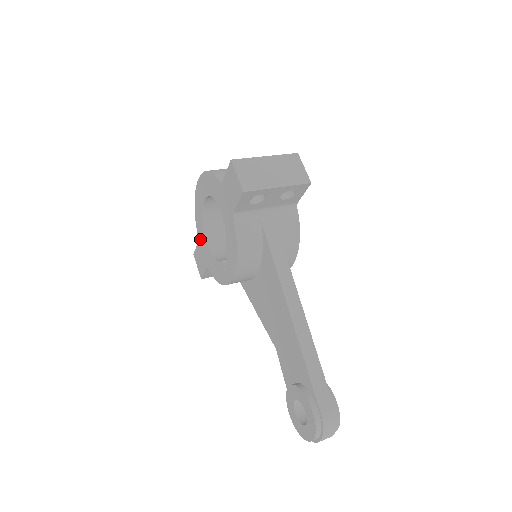
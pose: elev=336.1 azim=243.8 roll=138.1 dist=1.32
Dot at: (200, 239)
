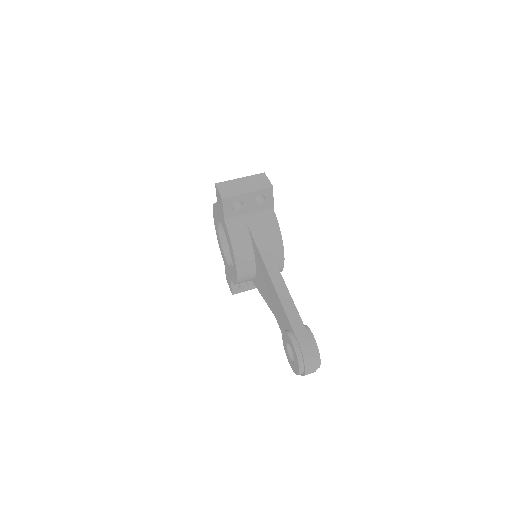
Dot at: (224, 261)
